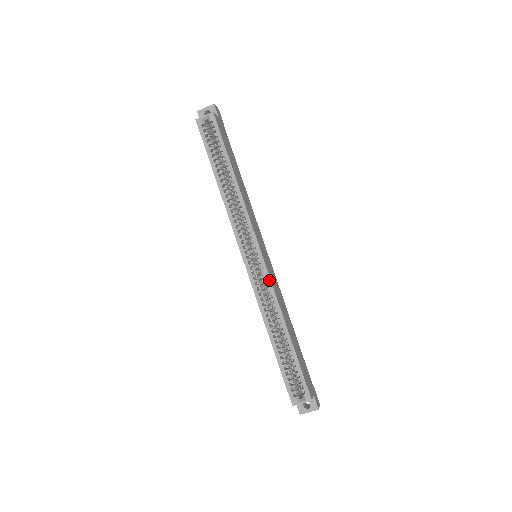
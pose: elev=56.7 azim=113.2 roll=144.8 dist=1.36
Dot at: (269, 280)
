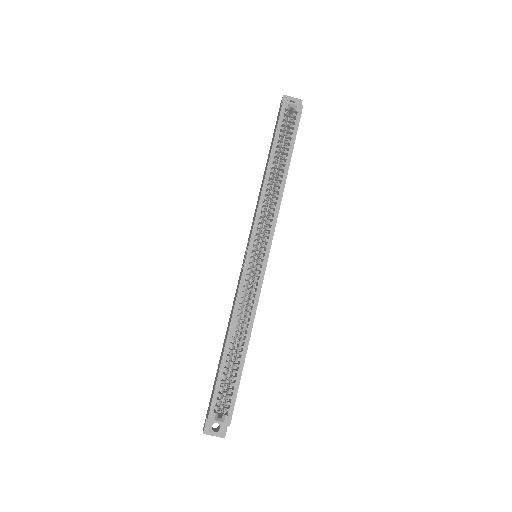
Dot at: (260, 285)
